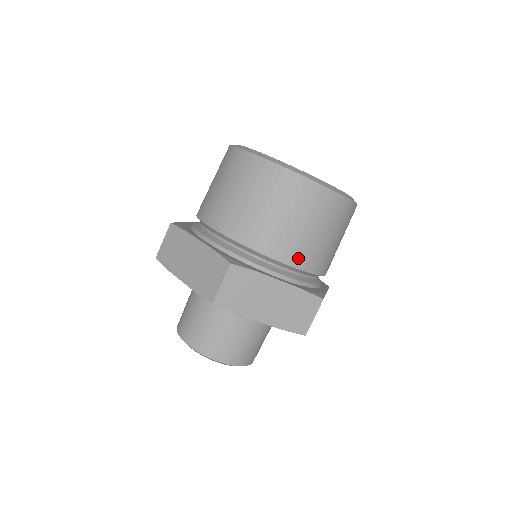
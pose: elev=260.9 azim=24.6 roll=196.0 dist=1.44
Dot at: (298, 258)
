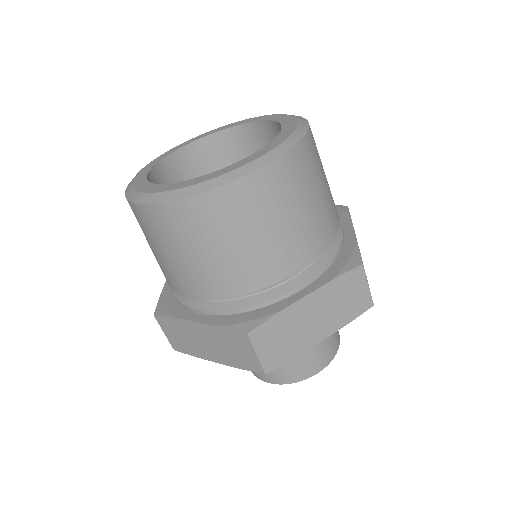
Dot at: (202, 289)
